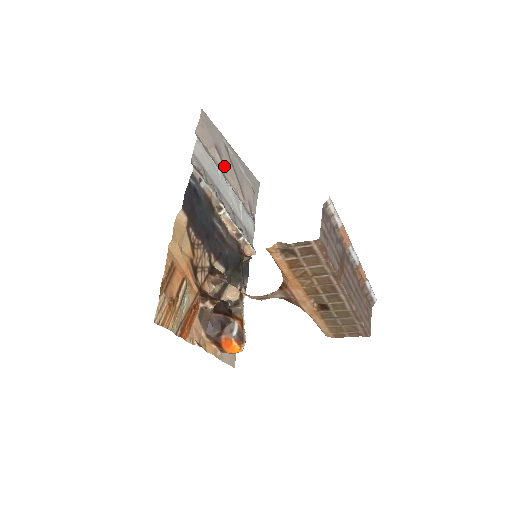
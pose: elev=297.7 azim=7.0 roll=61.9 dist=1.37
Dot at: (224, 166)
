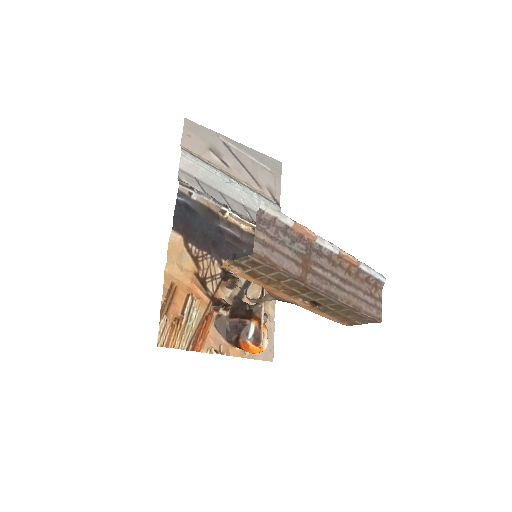
Dot at: (226, 164)
